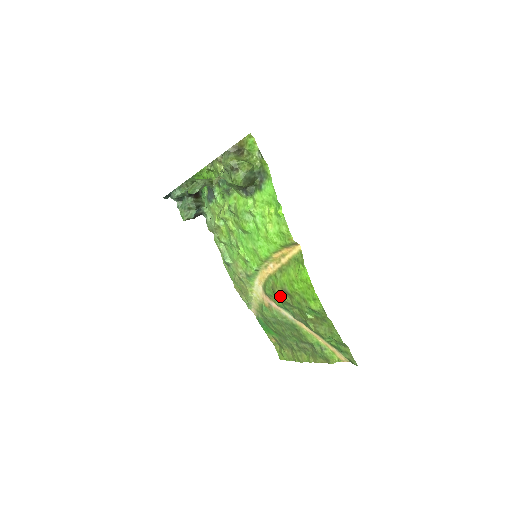
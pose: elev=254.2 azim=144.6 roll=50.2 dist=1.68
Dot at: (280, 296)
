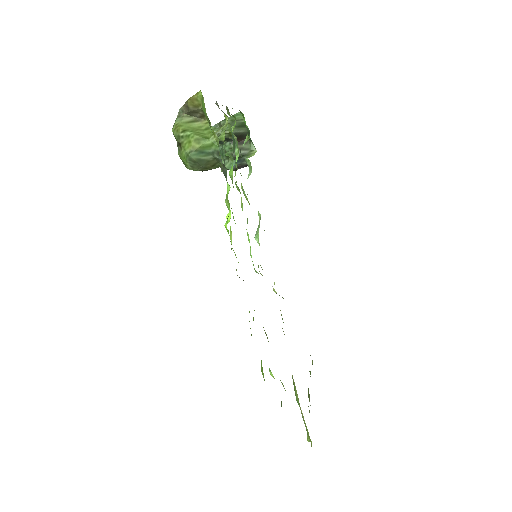
Dot at: occluded
